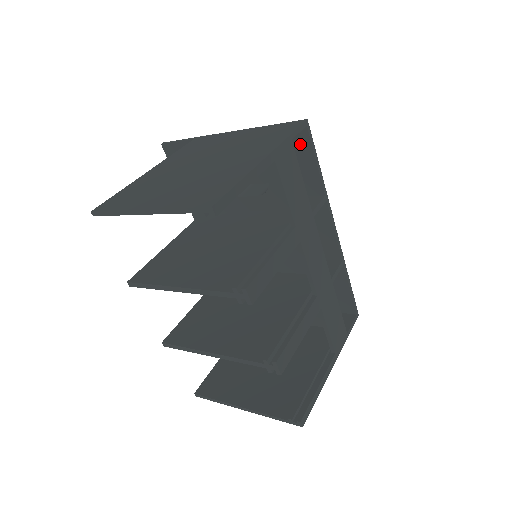
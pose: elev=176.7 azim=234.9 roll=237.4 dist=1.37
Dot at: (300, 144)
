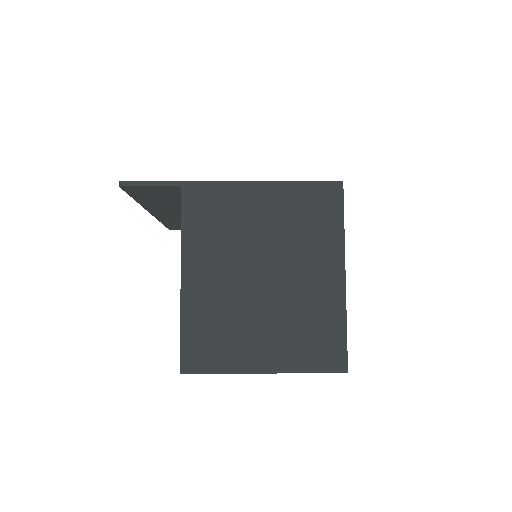
Dot at: occluded
